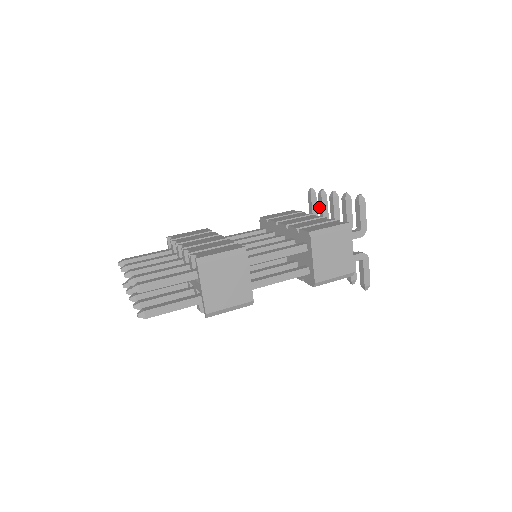
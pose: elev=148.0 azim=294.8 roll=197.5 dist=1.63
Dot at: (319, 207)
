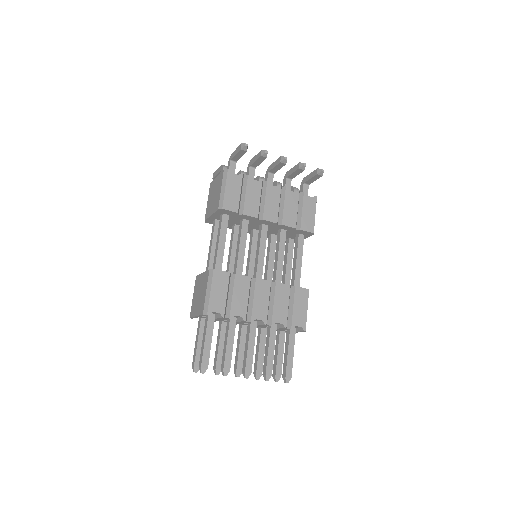
Dot at: (256, 161)
